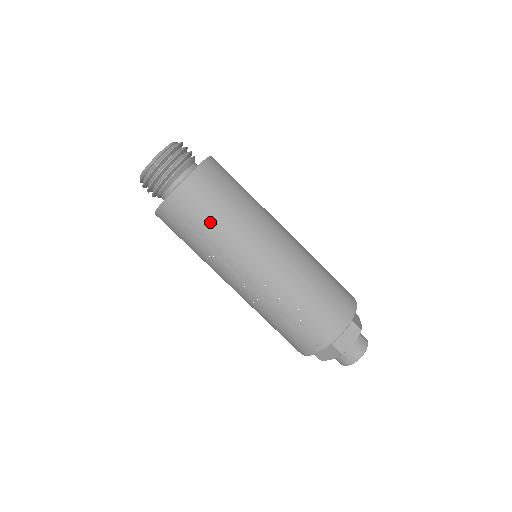
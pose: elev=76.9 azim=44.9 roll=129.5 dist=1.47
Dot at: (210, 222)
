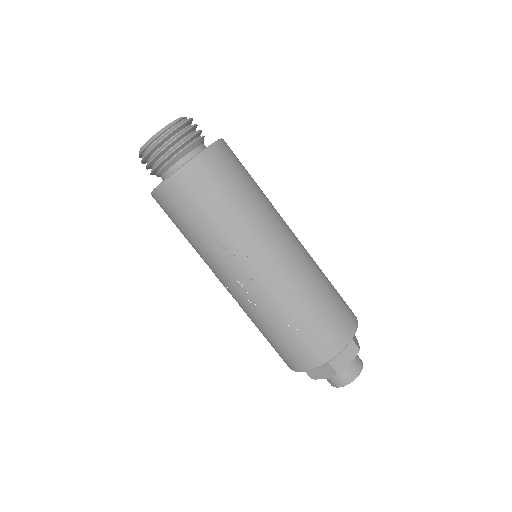
Dot at: (216, 210)
